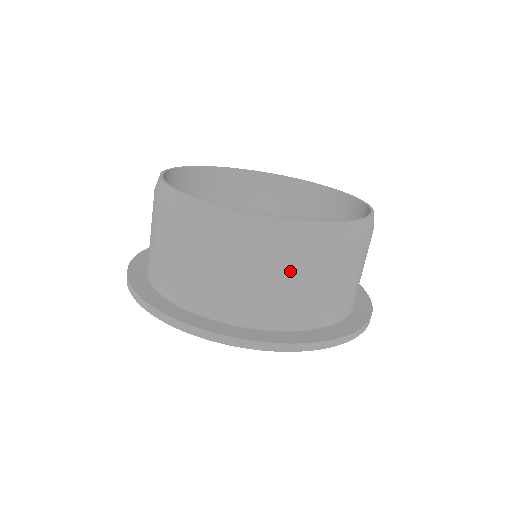
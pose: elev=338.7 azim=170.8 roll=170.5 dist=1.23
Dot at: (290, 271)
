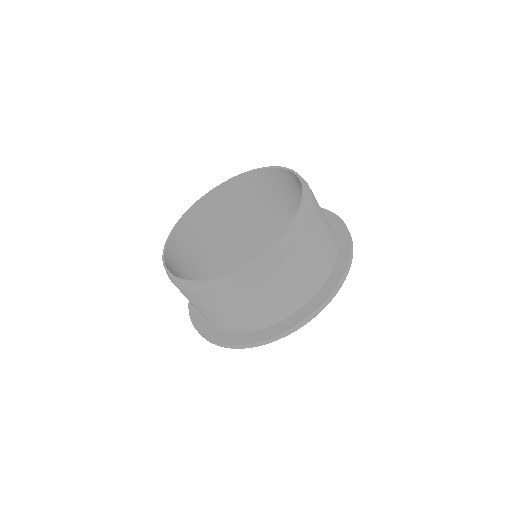
Dot at: (296, 265)
